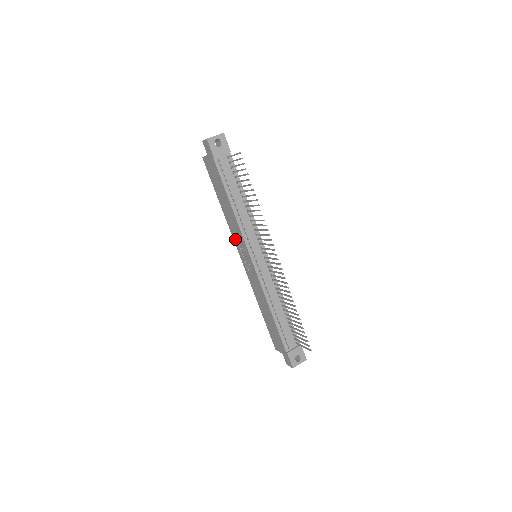
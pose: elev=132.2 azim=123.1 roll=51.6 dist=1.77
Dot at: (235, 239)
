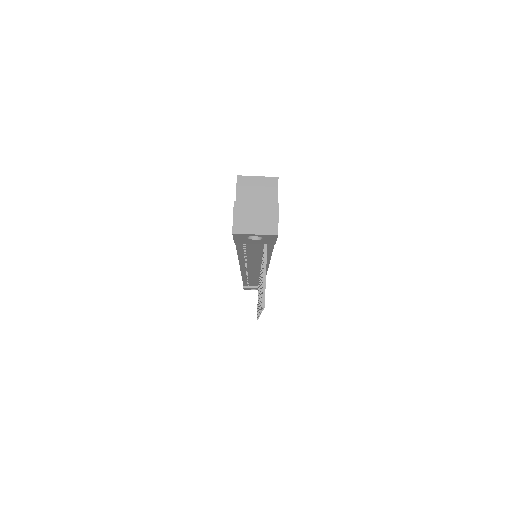
Dot at: occluded
